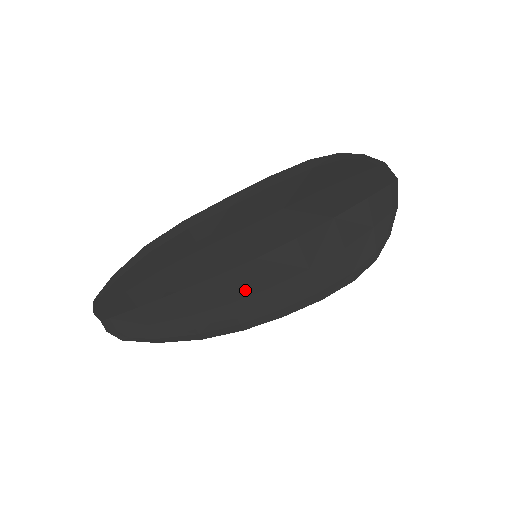
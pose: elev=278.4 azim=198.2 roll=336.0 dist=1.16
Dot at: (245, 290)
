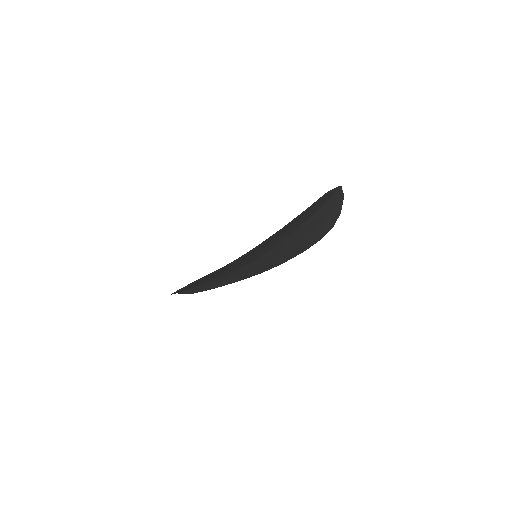
Dot at: (255, 267)
